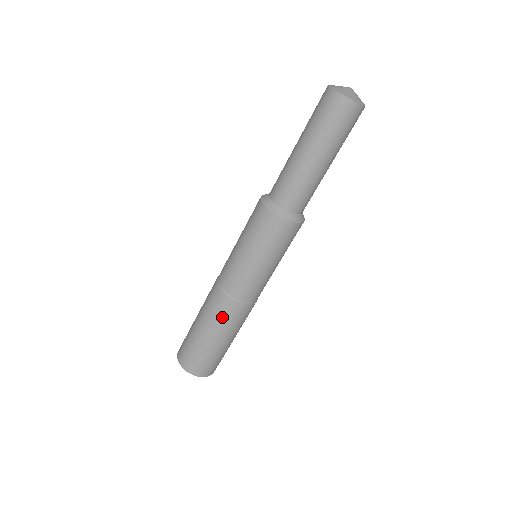
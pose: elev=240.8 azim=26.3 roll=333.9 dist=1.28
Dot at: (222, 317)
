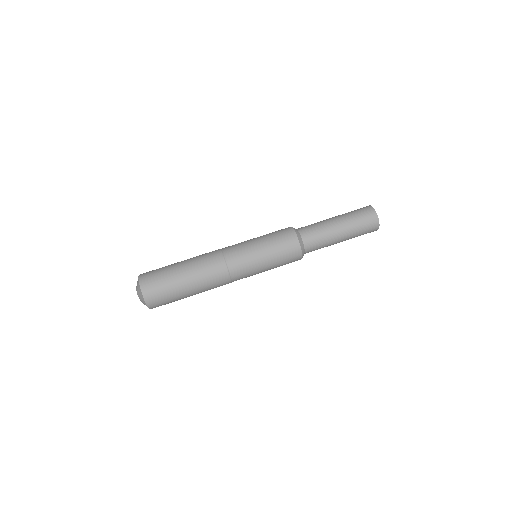
Dot at: (202, 255)
